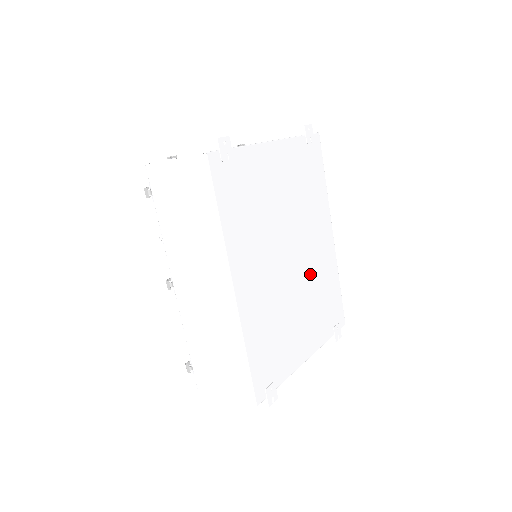
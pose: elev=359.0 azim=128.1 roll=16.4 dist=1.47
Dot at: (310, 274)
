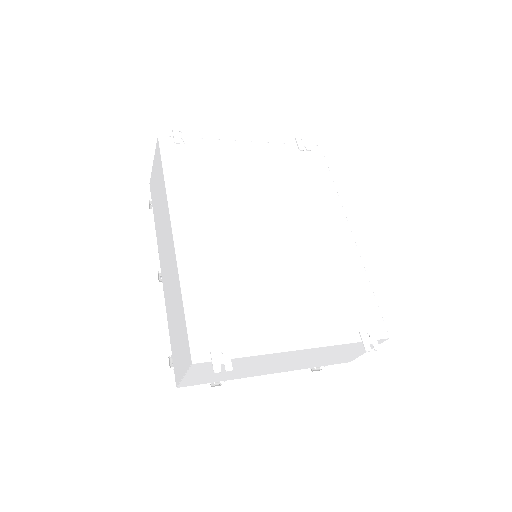
Dot at: (306, 258)
